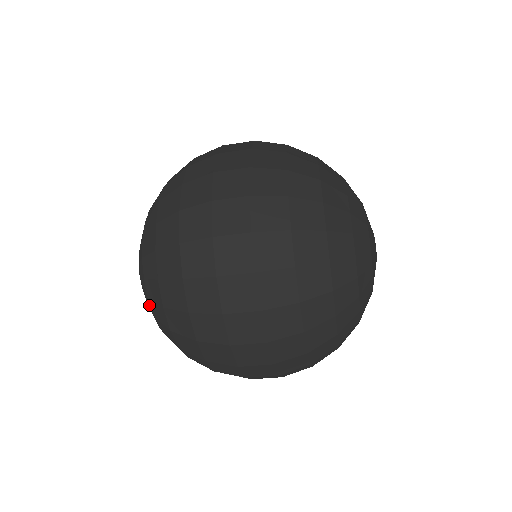
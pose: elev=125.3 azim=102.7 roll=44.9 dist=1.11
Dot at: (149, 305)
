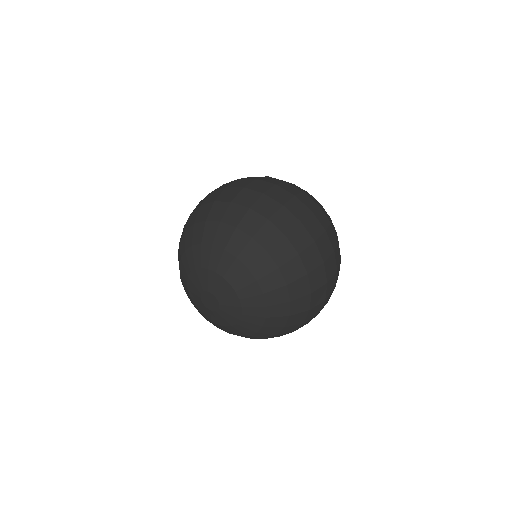
Dot at: (217, 253)
